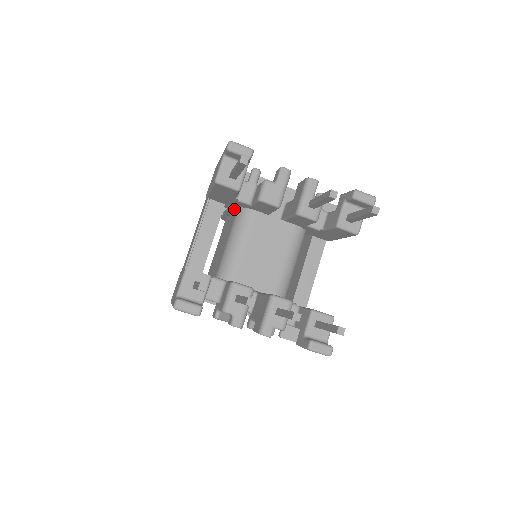
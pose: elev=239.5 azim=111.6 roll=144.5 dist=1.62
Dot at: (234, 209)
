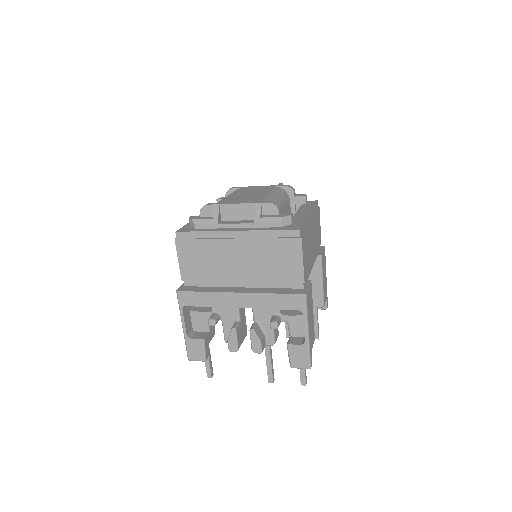
Dot at: occluded
